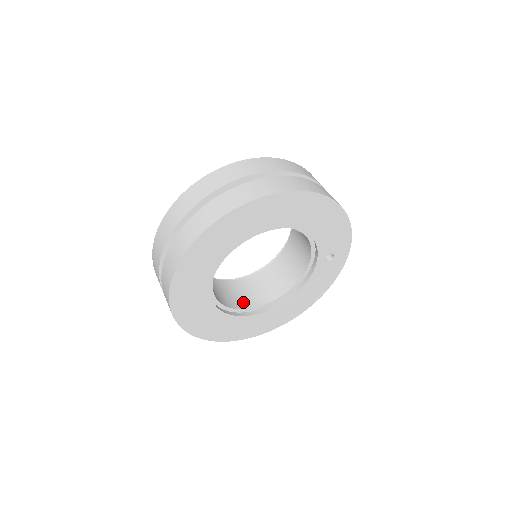
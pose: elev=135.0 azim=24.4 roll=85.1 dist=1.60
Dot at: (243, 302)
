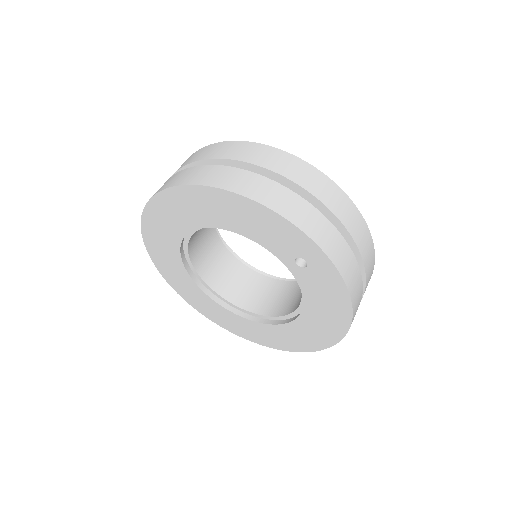
Dot at: (274, 308)
